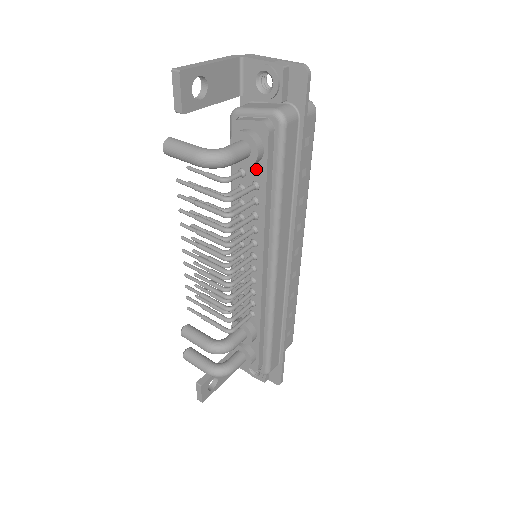
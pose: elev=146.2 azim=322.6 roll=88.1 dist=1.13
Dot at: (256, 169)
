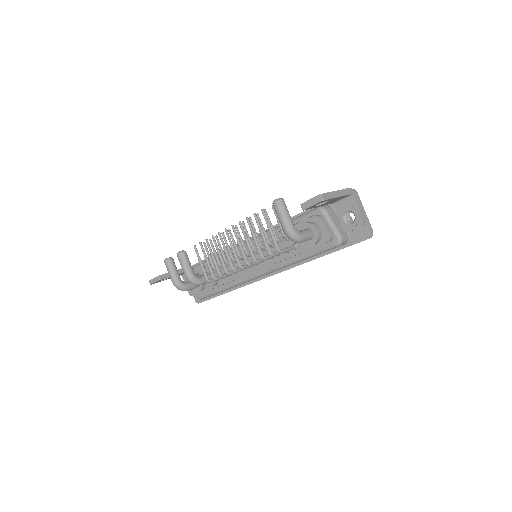
Dot at: occluded
